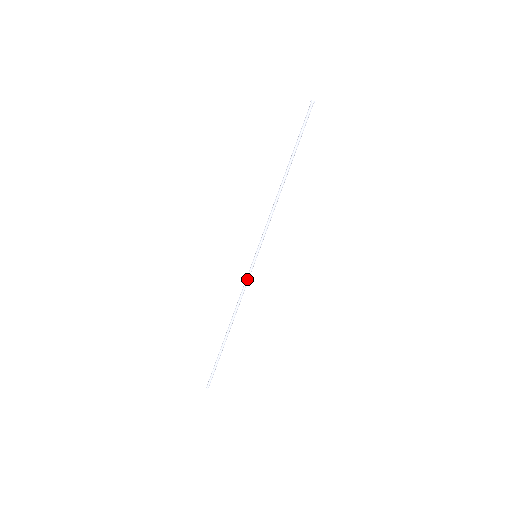
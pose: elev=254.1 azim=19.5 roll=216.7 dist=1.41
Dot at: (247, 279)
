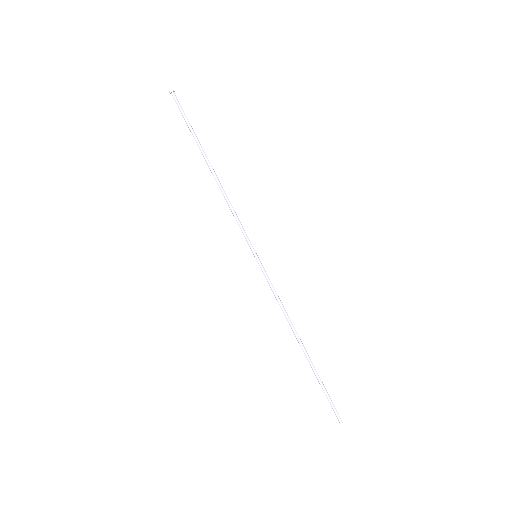
Dot at: (270, 283)
